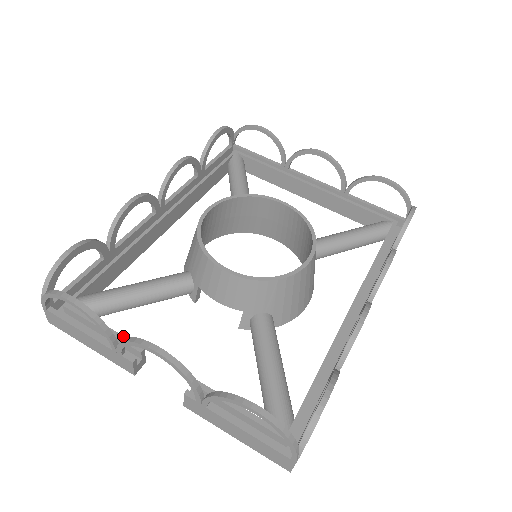
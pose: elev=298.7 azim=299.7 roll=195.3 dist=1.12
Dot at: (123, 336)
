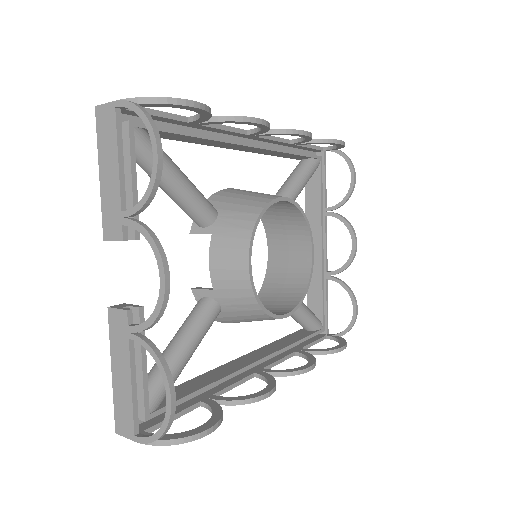
Dot at: occluded
